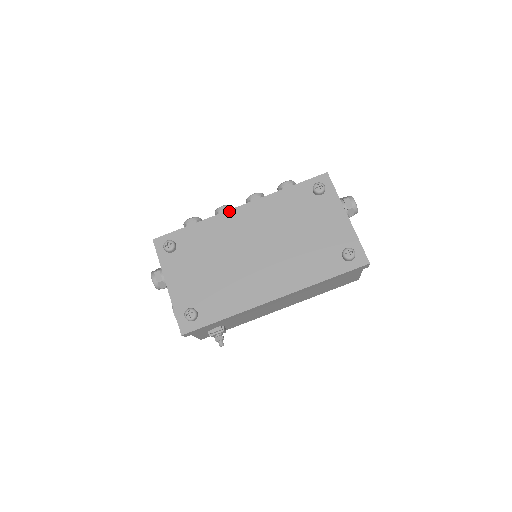
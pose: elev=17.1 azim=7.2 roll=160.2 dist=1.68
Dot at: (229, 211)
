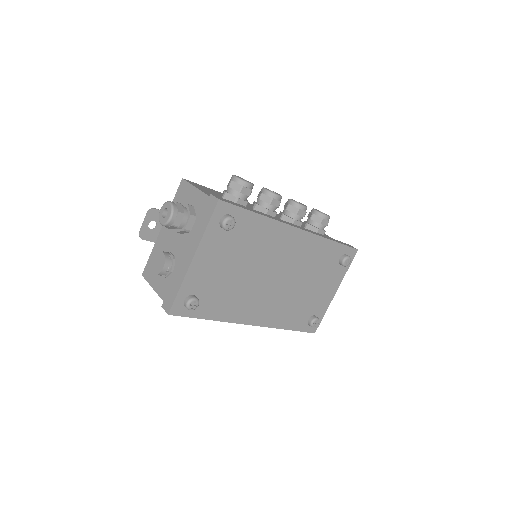
Dot at: (290, 227)
